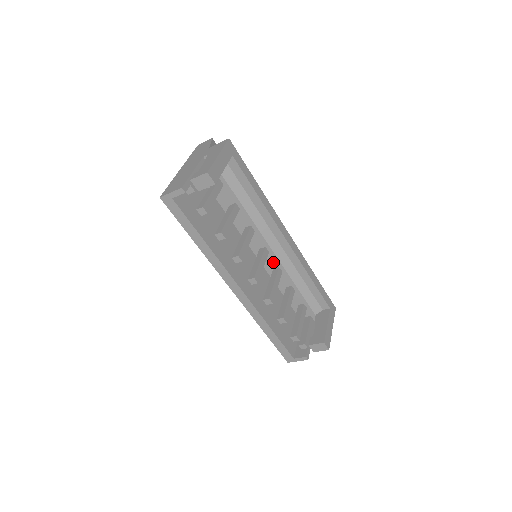
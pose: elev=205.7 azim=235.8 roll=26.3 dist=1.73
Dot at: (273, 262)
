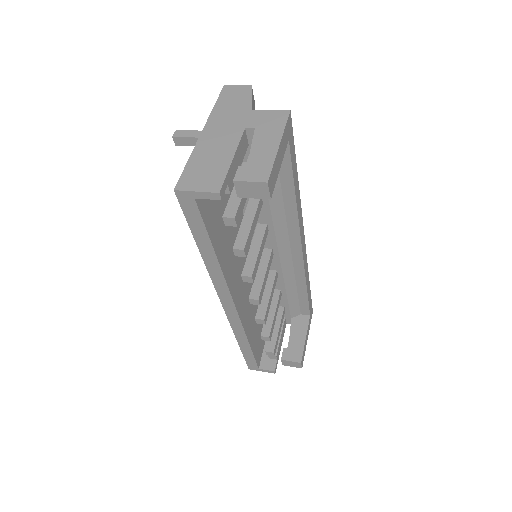
Dot at: (272, 264)
